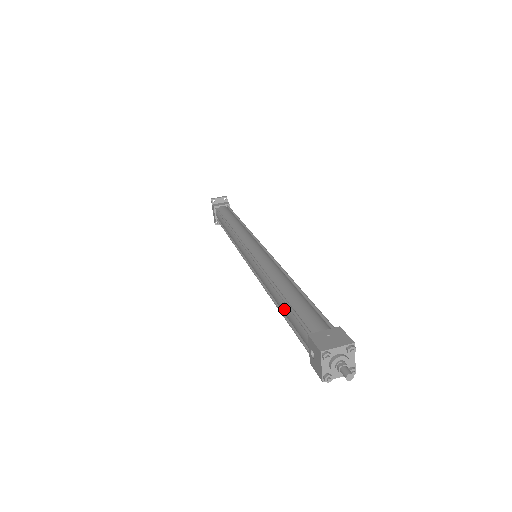
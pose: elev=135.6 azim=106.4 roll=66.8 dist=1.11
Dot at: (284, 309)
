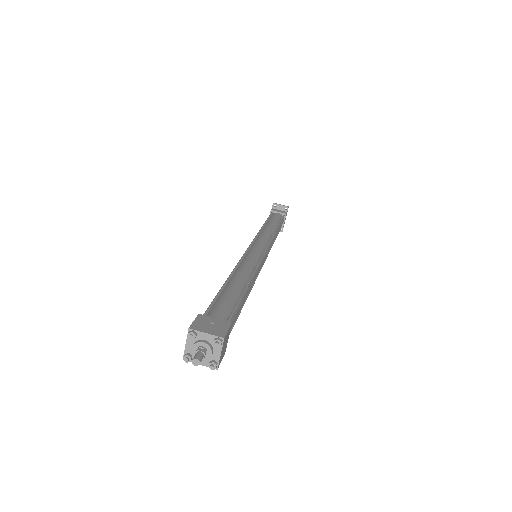
Dot at: occluded
